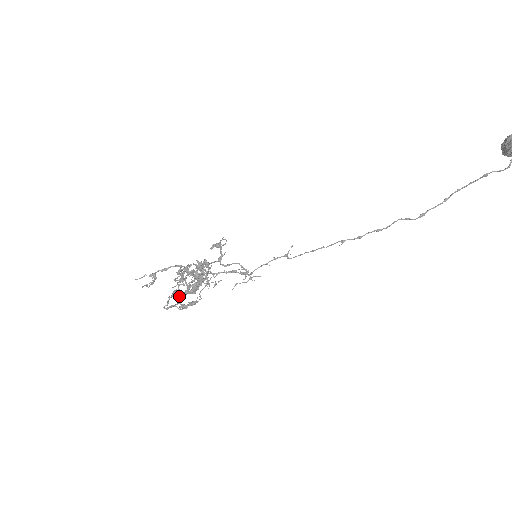
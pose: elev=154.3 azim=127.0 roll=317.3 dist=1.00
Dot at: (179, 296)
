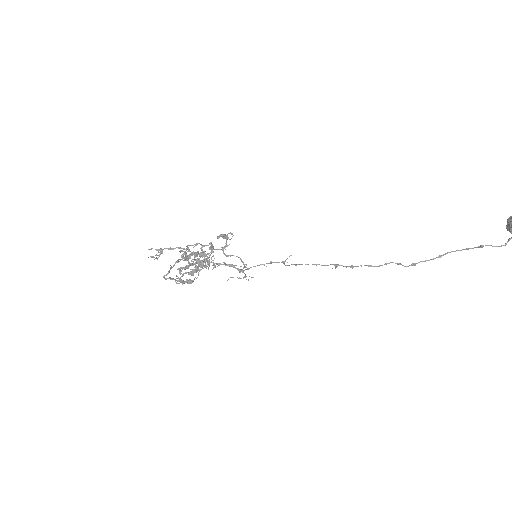
Dot at: (180, 269)
